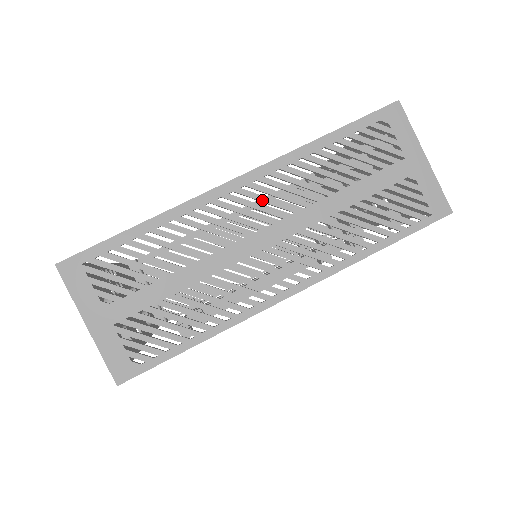
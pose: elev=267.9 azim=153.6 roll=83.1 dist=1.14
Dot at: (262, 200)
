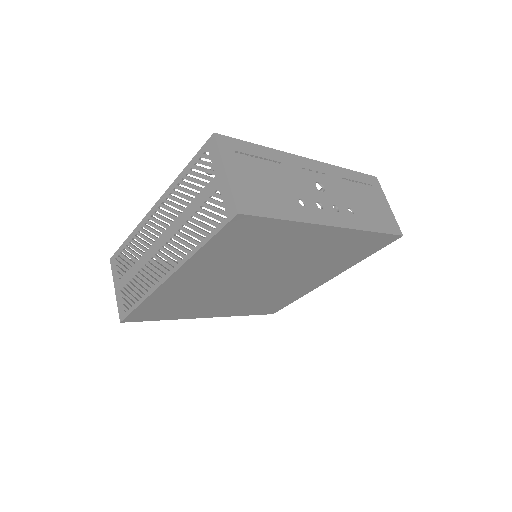
Dot at: (160, 218)
